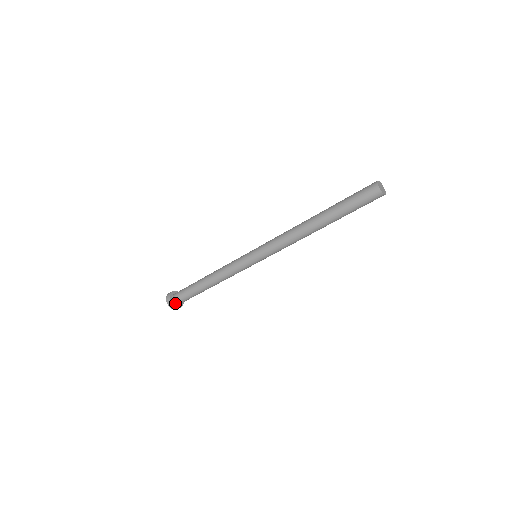
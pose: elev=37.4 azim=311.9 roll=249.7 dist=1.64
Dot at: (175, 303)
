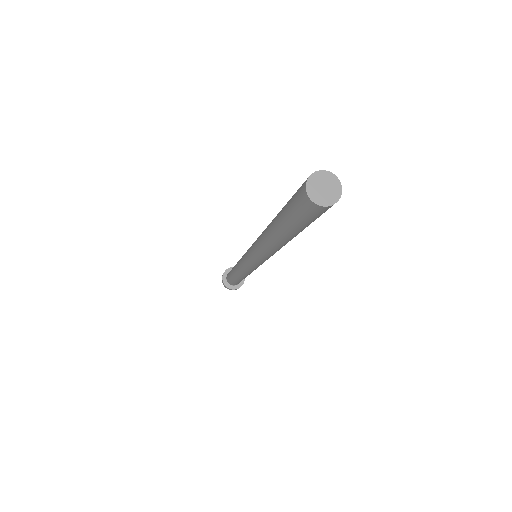
Dot at: (229, 283)
